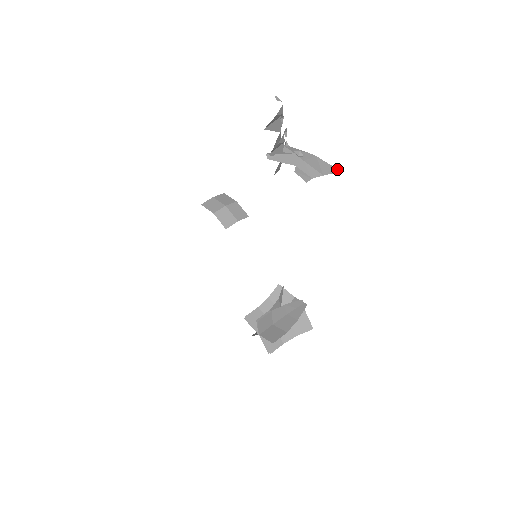
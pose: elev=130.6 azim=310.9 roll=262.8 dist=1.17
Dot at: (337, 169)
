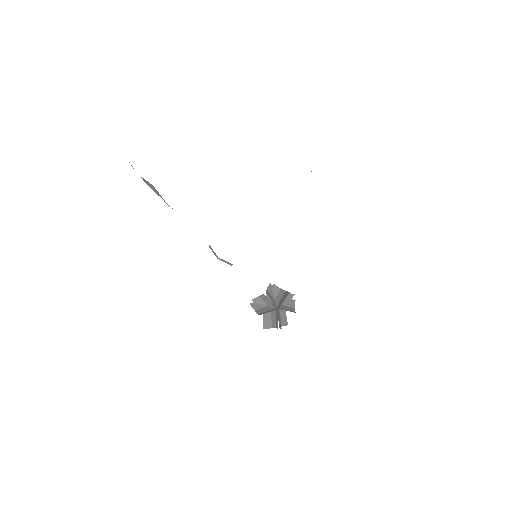
Dot at: occluded
